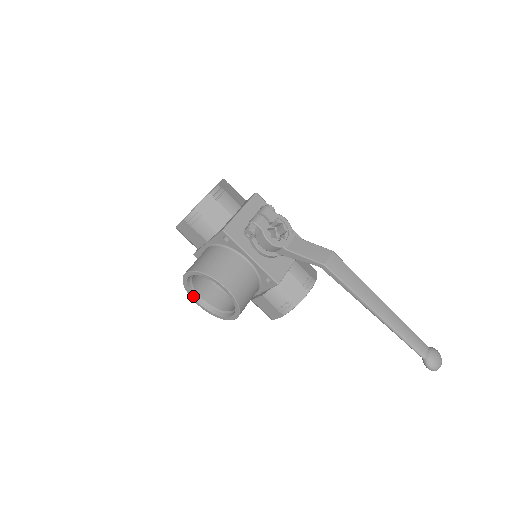
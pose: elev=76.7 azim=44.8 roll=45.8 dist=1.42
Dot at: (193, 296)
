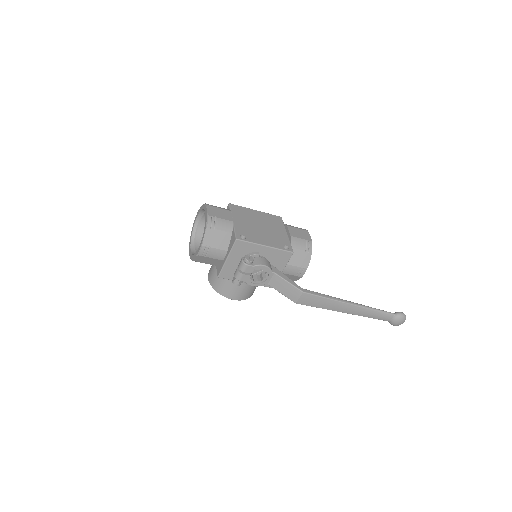
Dot at: occluded
